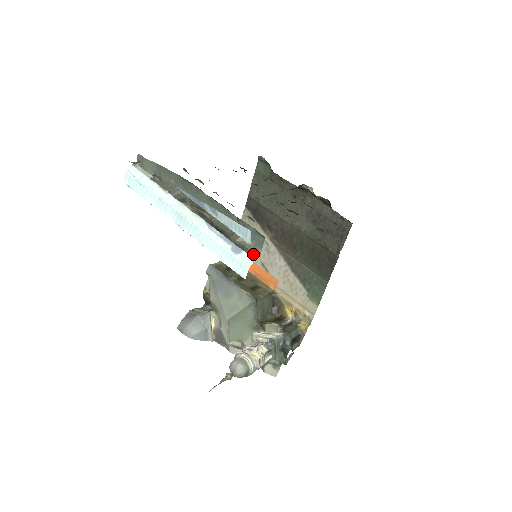
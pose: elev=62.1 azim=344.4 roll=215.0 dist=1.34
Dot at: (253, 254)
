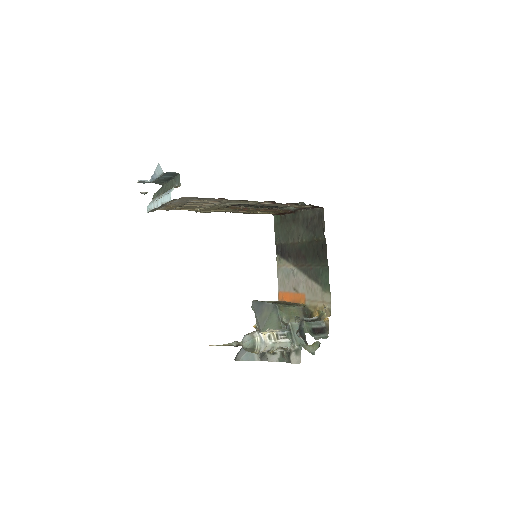
Dot at: (177, 187)
